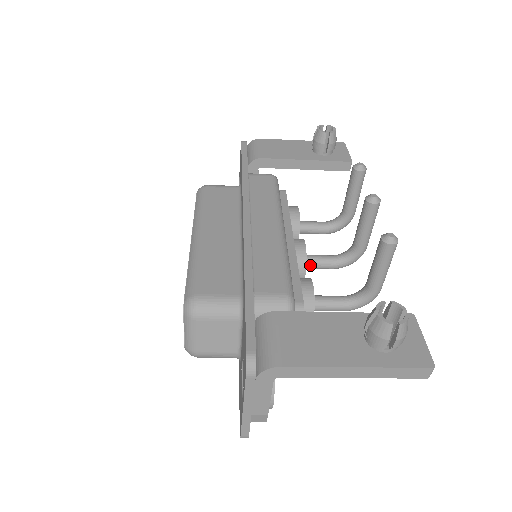
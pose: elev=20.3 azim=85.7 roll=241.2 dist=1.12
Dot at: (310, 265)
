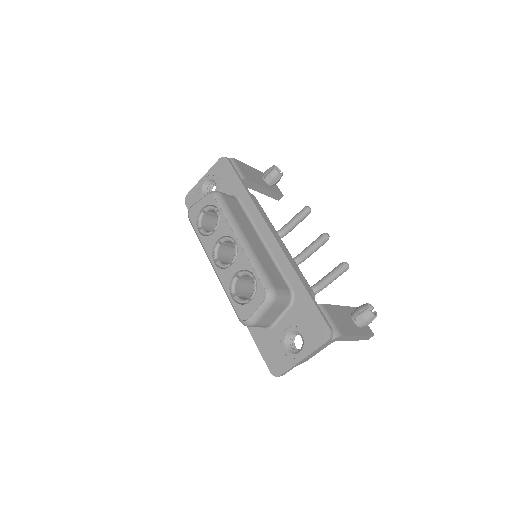
Dot at: occluded
